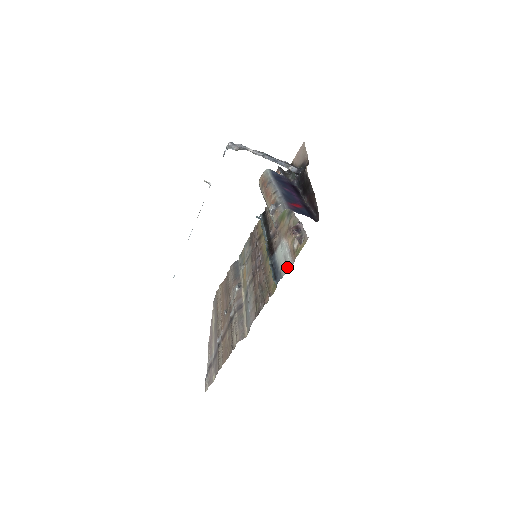
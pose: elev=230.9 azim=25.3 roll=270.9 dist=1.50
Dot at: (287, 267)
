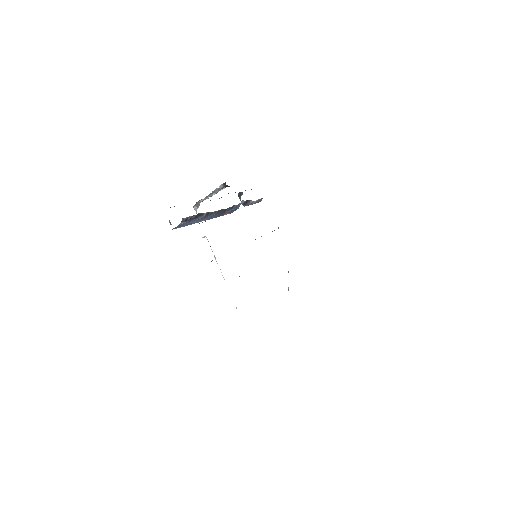
Dot at: occluded
